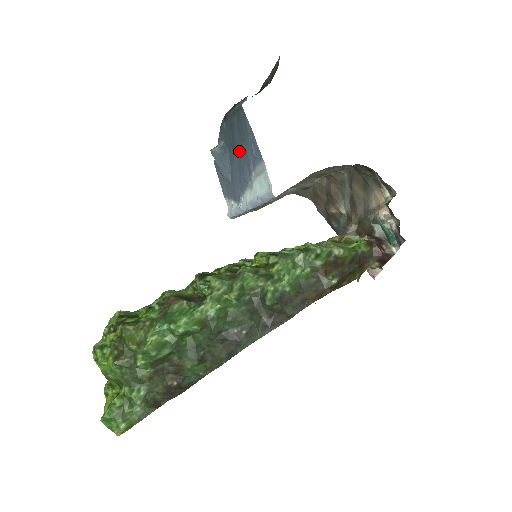
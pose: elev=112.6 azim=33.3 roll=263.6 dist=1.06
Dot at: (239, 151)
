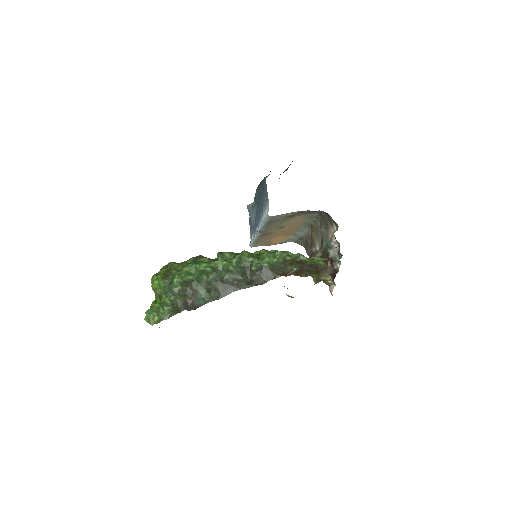
Dot at: (261, 202)
